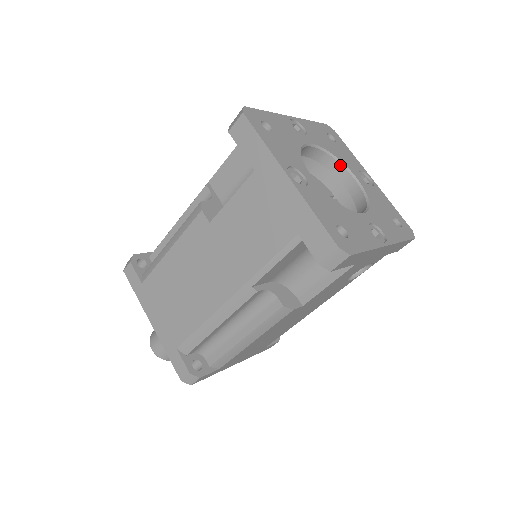
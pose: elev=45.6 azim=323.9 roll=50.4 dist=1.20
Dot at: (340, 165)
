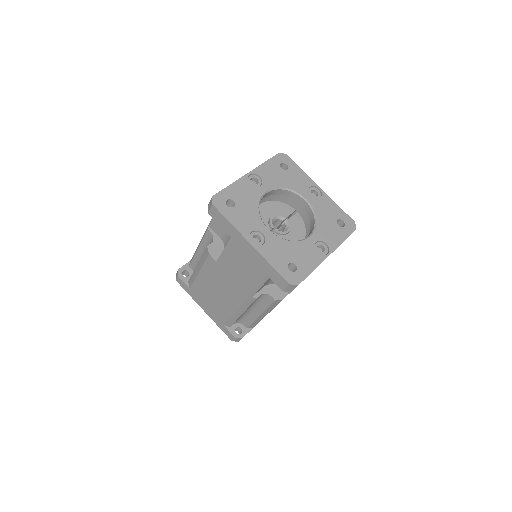
Dot at: (293, 193)
